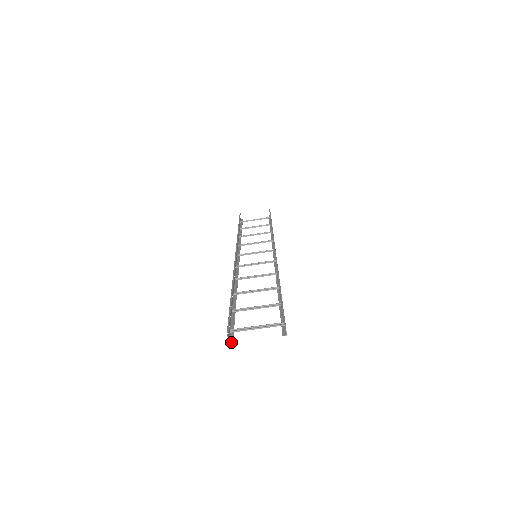
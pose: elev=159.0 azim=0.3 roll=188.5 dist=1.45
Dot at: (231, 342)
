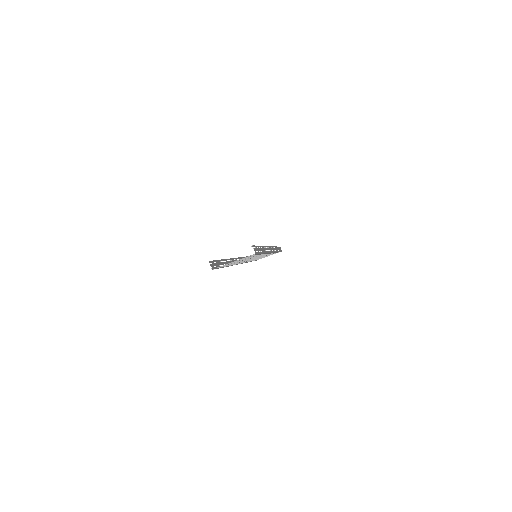
Dot at: occluded
